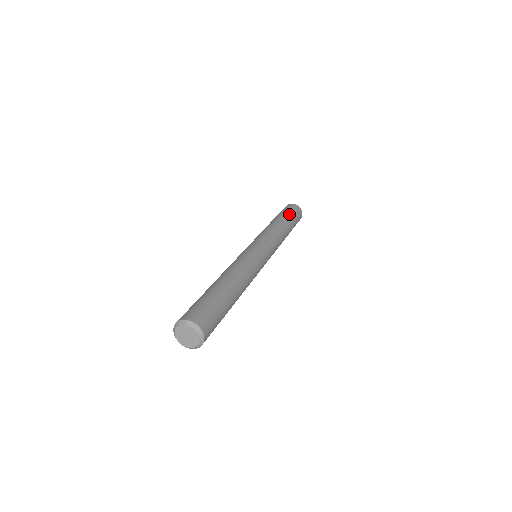
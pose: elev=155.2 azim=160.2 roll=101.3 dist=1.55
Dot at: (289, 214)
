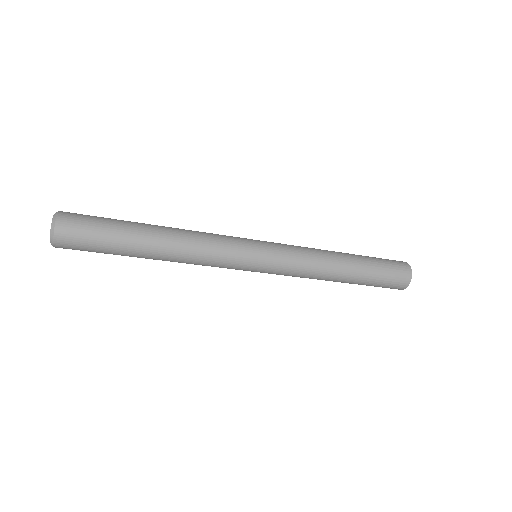
Dot at: (368, 256)
